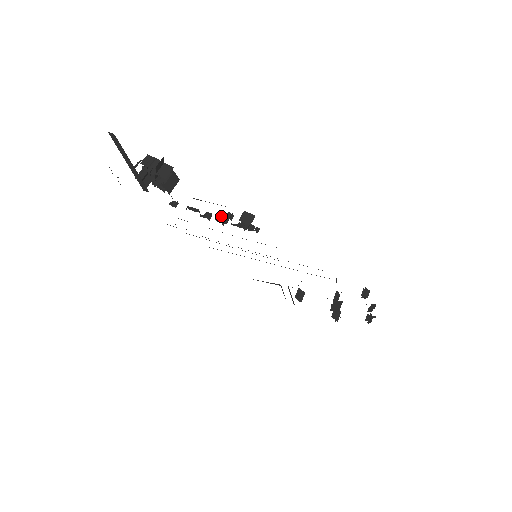
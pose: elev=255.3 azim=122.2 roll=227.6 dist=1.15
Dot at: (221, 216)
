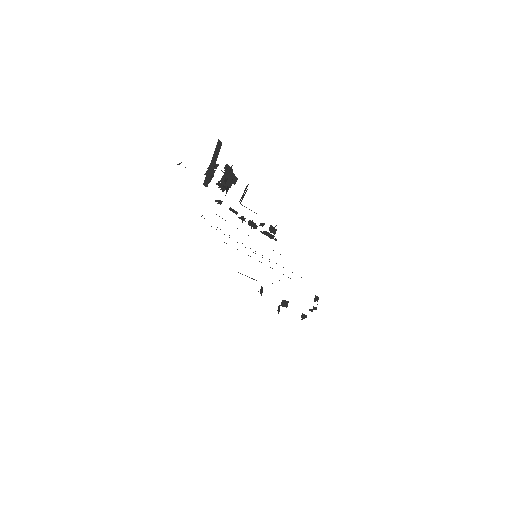
Dot at: (252, 222)
